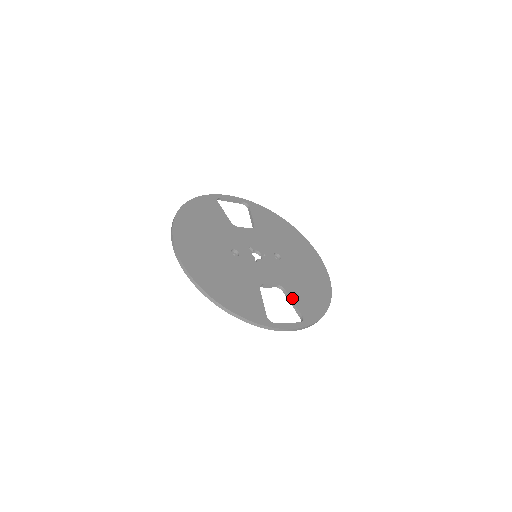
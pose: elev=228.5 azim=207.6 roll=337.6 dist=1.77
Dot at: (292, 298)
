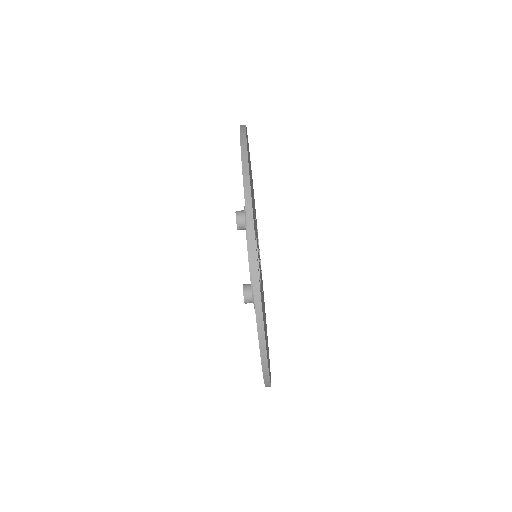
Dot at: occluded
